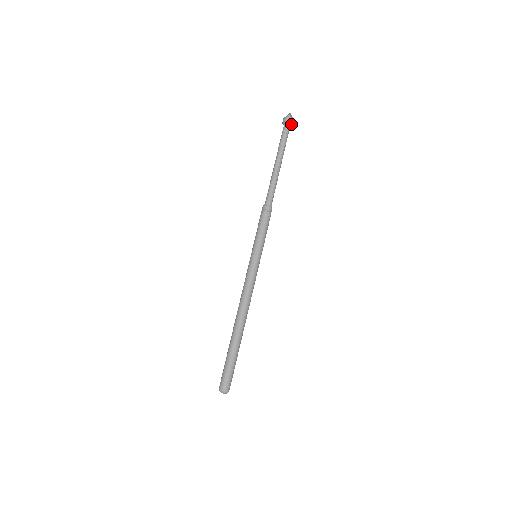
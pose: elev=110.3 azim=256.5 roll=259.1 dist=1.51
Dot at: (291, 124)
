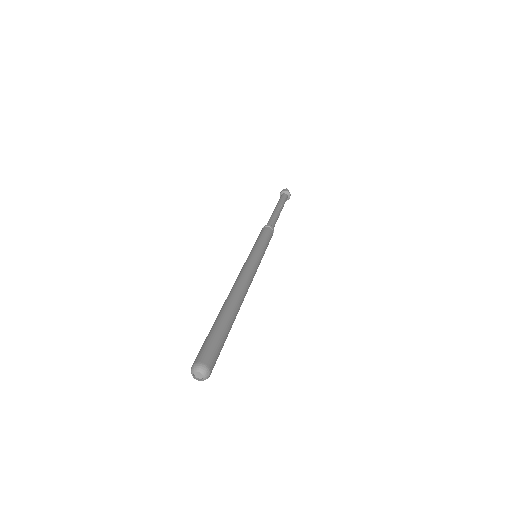
Dot at: (288, 194)
